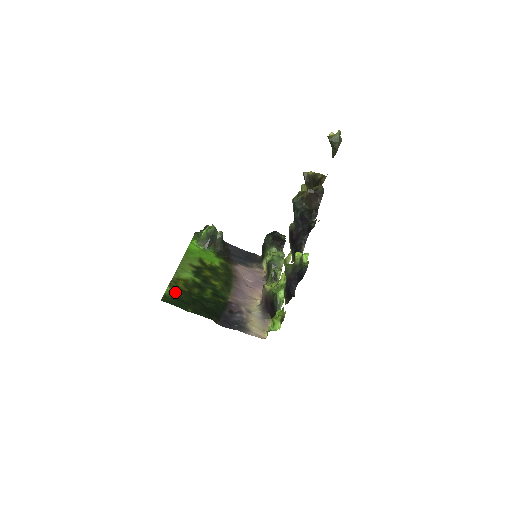
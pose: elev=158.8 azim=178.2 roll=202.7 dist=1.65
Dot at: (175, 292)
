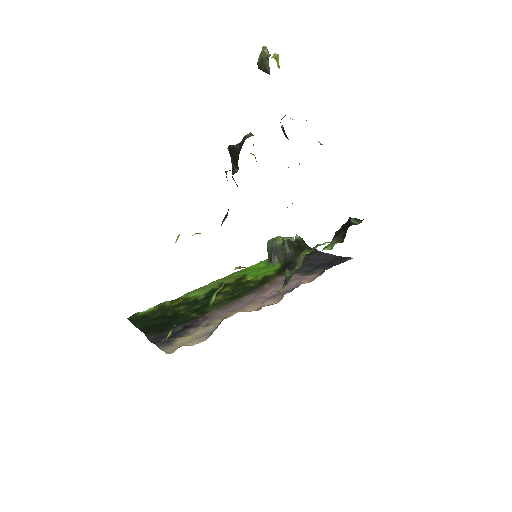
Dot at: (154, 310)
